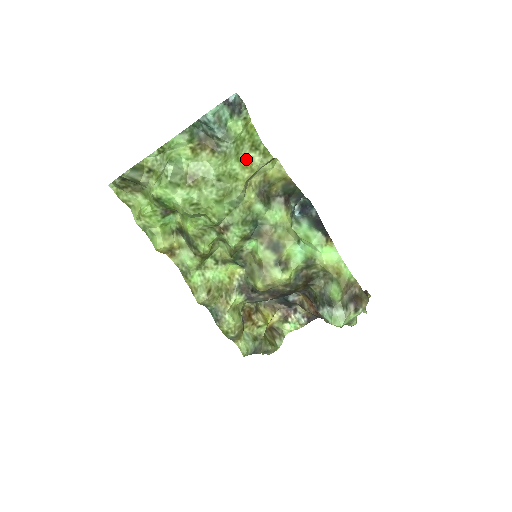
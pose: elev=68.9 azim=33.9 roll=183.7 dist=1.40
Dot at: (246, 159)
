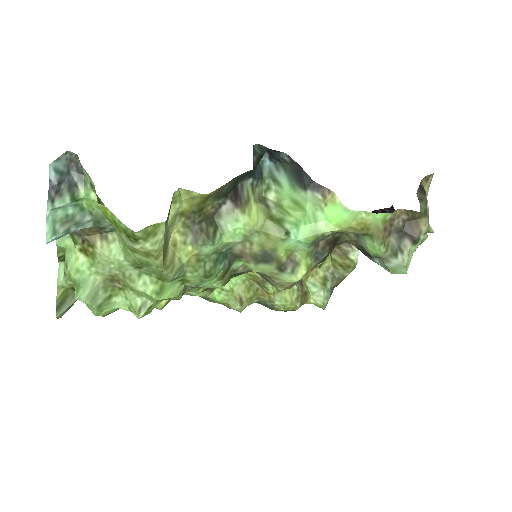
Dot at: (138, 249)
